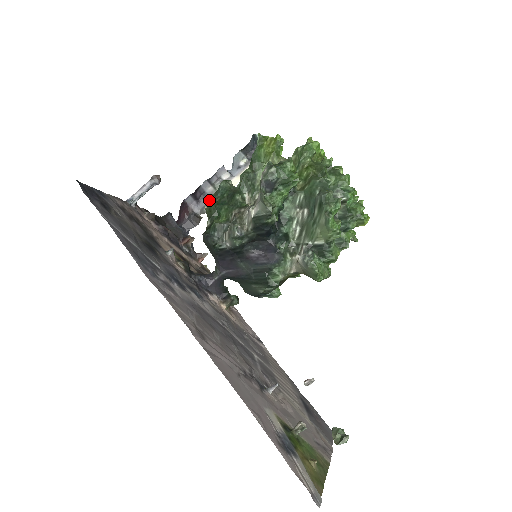
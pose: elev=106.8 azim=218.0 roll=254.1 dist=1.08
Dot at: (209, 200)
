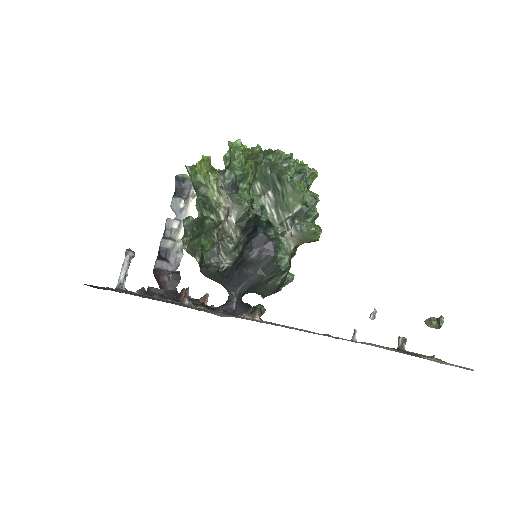
Dot at: (183, 243)
